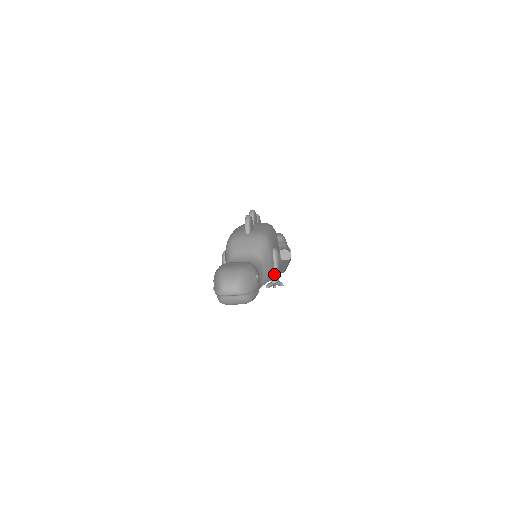
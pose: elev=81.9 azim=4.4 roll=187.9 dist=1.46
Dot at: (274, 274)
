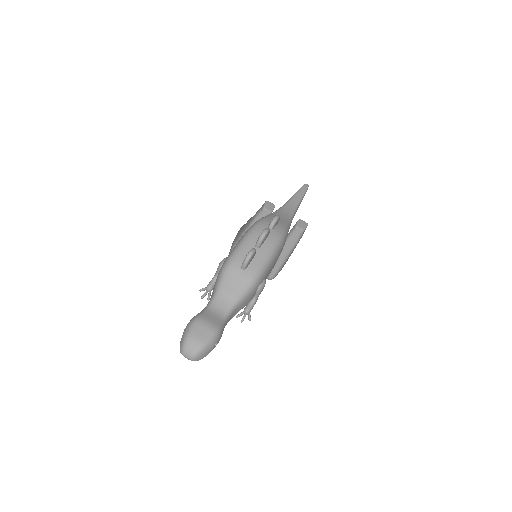
Dot at: (249, 308)
